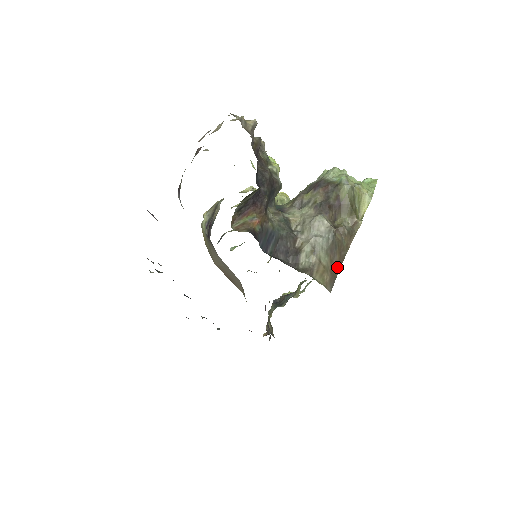
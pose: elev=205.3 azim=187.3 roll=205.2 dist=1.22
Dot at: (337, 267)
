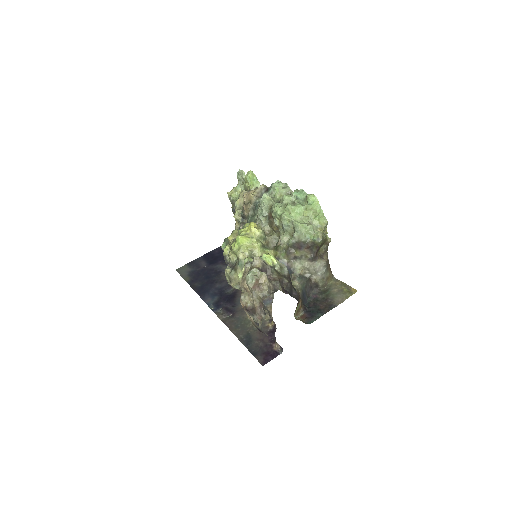
Dot at: (329, 264)
